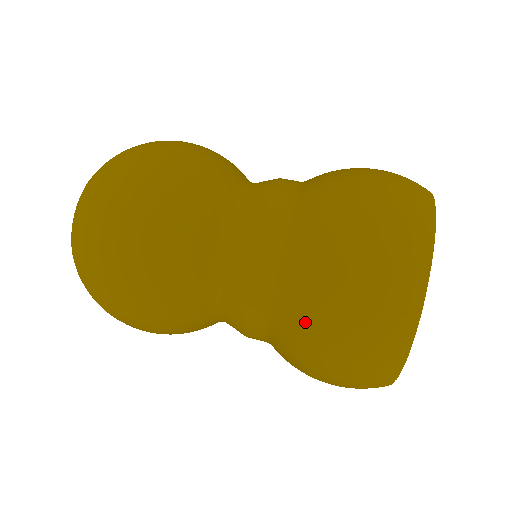
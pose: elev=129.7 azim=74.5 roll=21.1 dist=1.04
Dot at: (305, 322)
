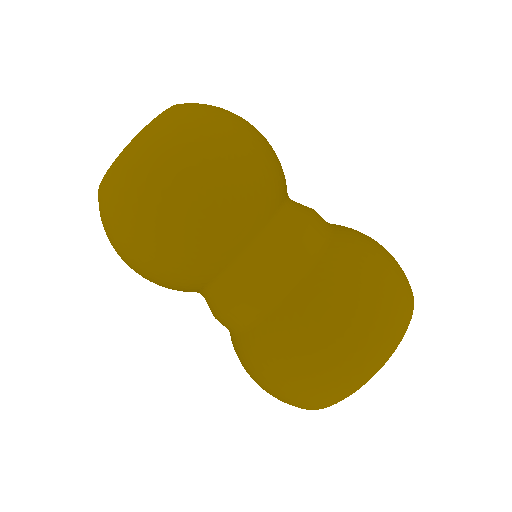
Dot at: (269, 357)
